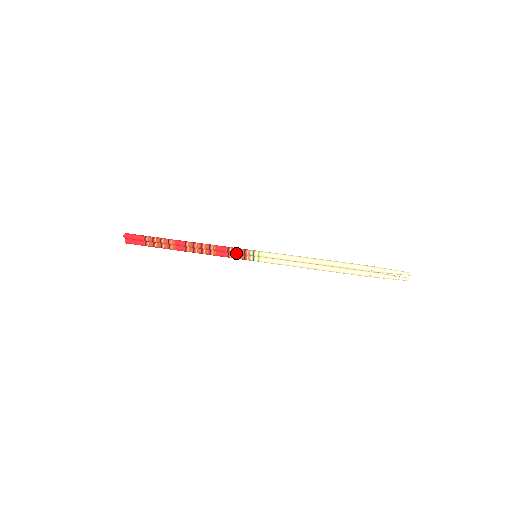
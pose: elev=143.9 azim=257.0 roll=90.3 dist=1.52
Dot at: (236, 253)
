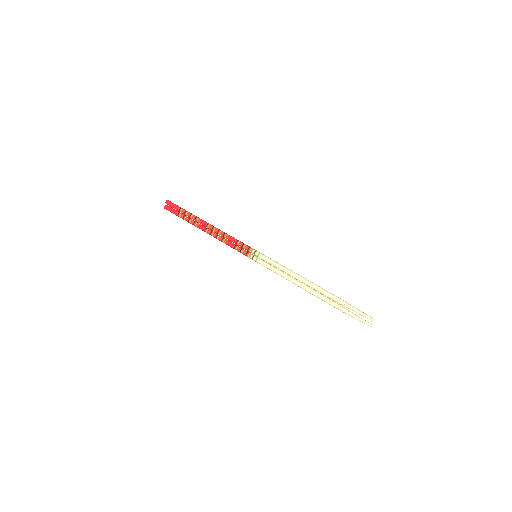
Dot at: (242, 247)
